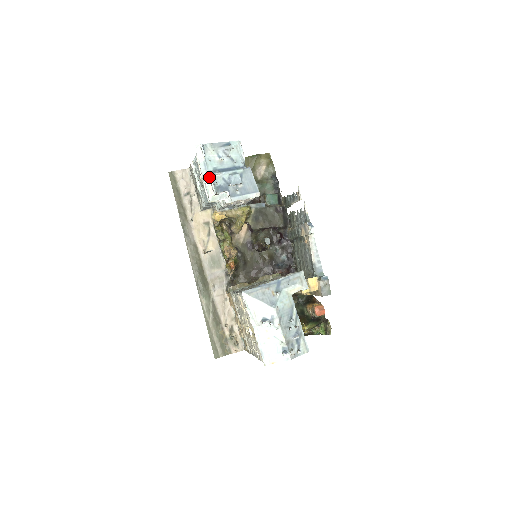
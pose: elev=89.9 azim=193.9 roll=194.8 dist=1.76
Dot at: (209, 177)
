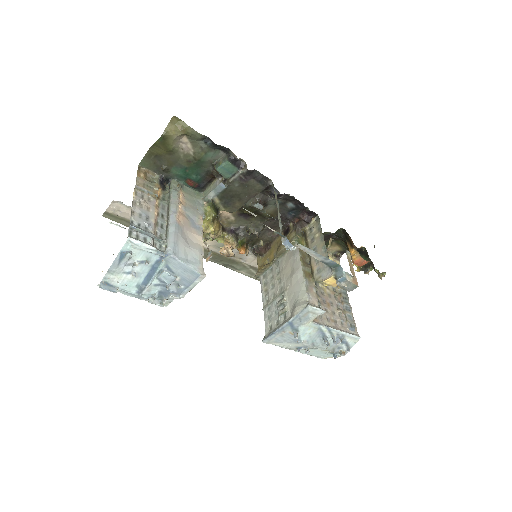
Dot at: (142, 297)
